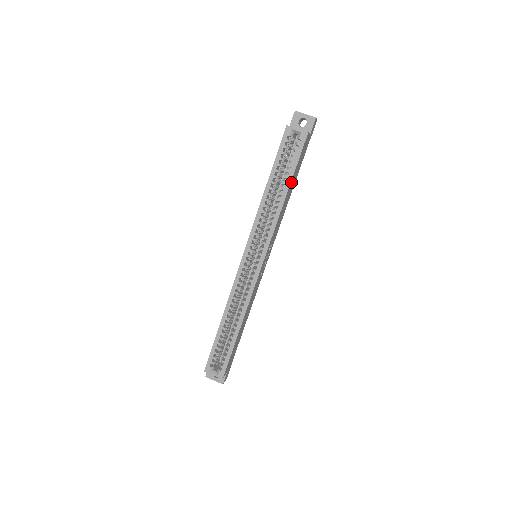
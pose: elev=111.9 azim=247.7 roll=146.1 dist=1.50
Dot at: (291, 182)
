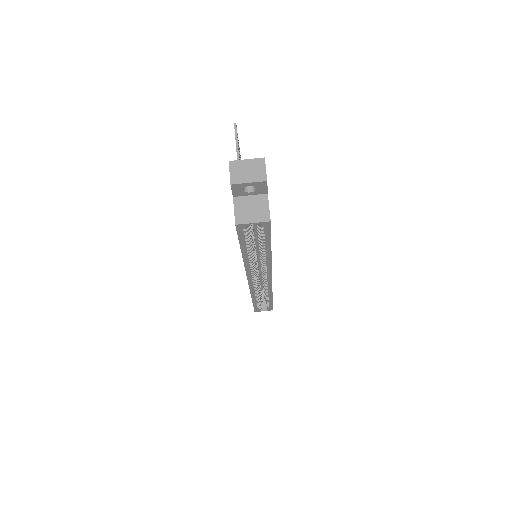
Dot at: occluded
